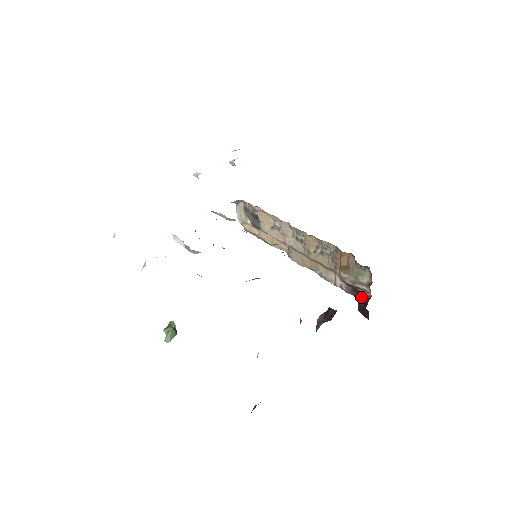
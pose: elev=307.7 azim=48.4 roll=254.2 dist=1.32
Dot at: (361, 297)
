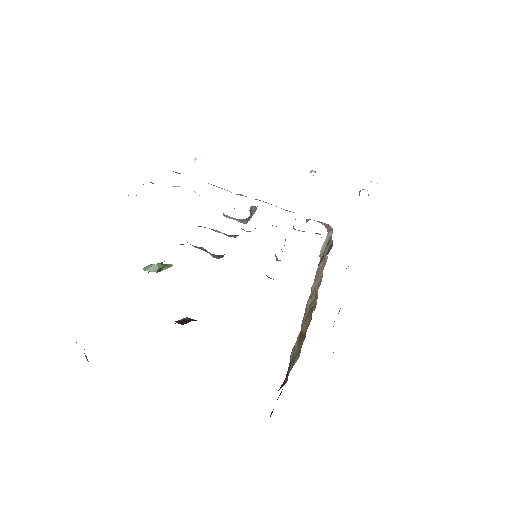
Dot at: occluded
